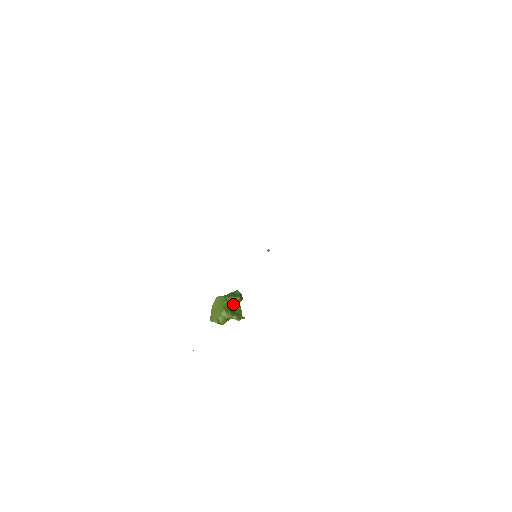
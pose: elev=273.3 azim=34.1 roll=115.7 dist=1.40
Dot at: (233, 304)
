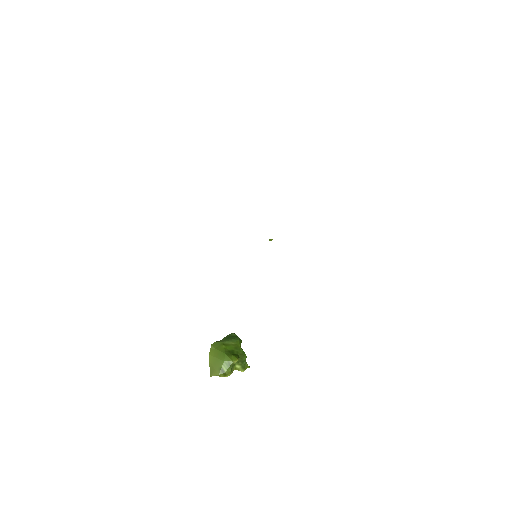
Dot at: (234, 347)
